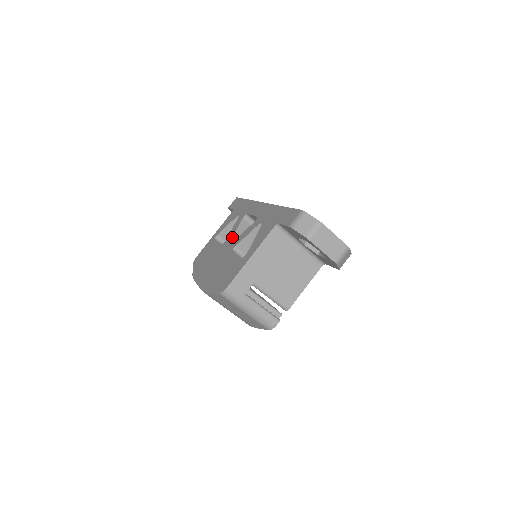
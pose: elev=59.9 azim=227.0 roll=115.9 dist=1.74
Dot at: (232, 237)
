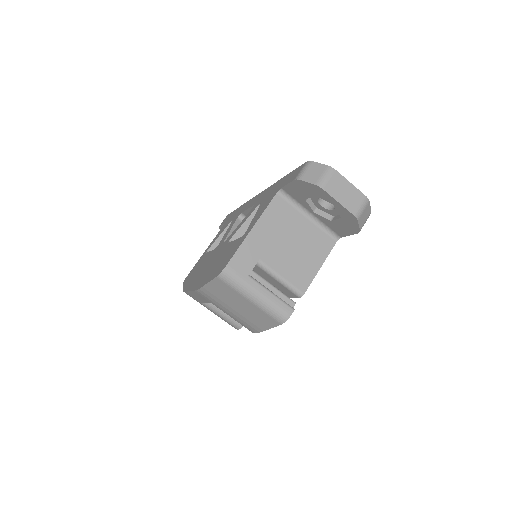
Dot at: (226, 236)
